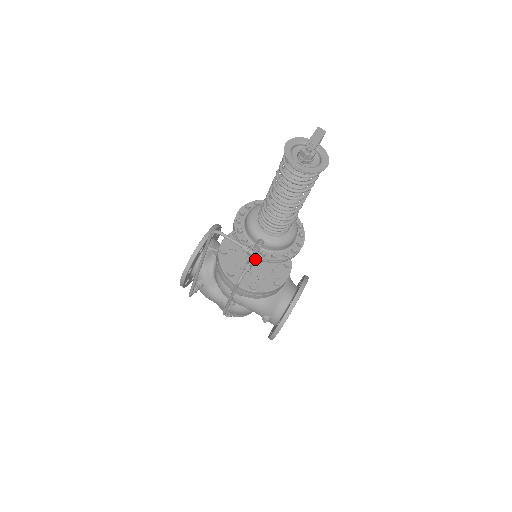
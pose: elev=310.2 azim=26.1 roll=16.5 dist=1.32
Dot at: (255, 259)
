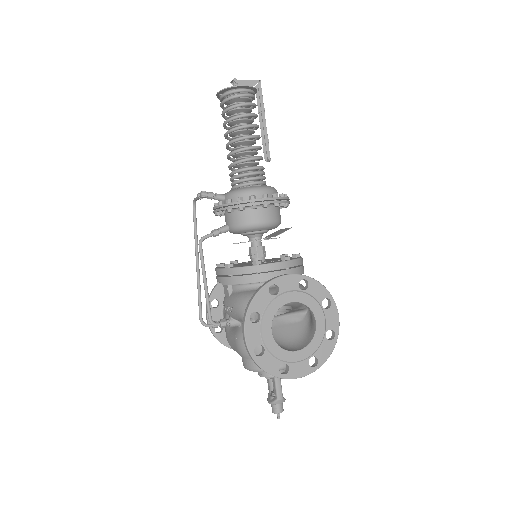
Dot at: (227, 226)
